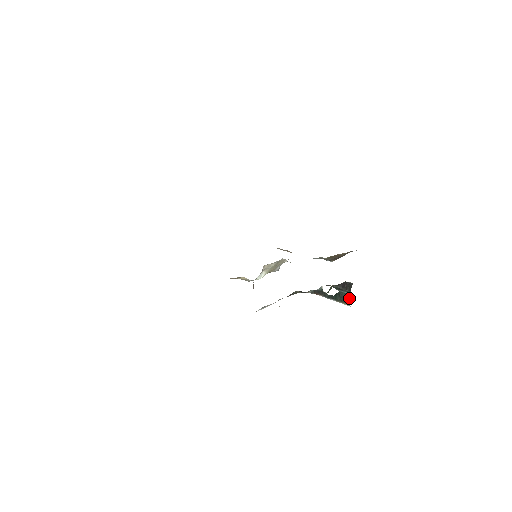
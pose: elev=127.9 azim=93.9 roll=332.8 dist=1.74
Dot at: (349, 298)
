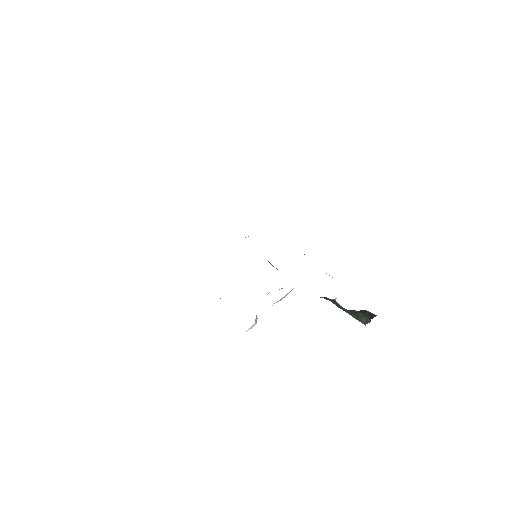
Dot at: (367, 321)
